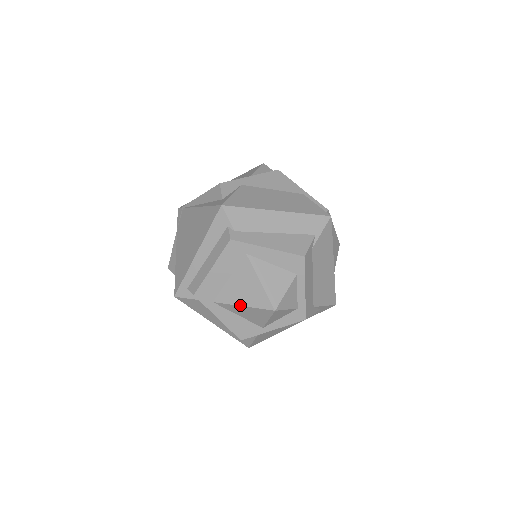
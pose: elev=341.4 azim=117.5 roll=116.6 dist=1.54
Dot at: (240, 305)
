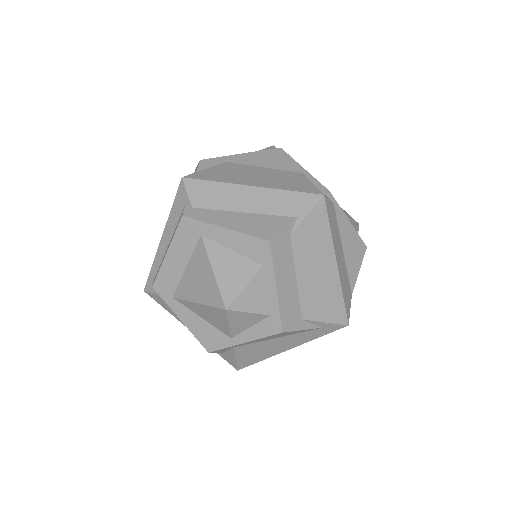
Dot at: (195, 301)
